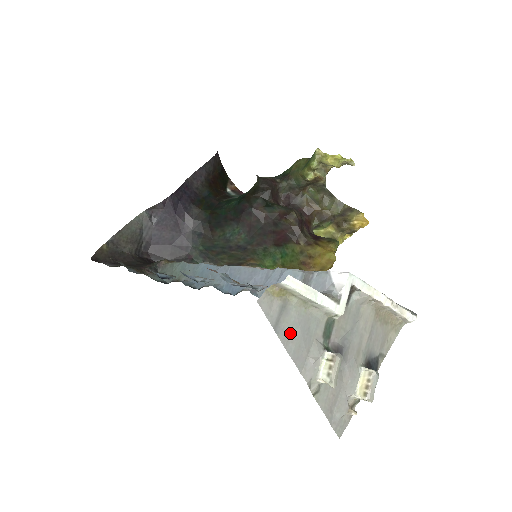
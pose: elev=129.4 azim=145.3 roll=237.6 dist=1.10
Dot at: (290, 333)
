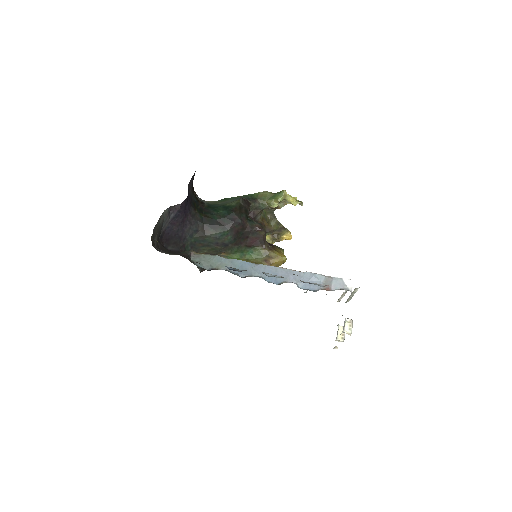
Dot at: occluded
